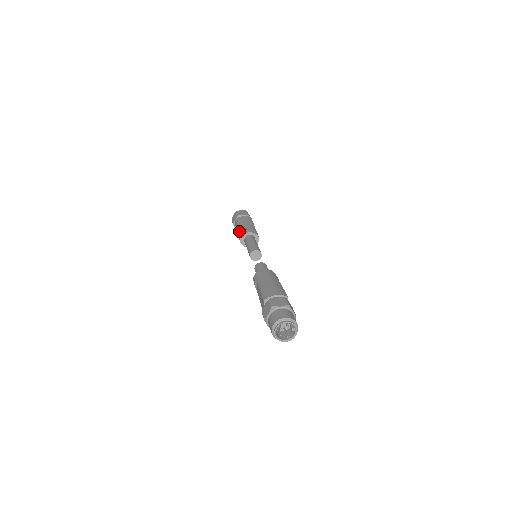
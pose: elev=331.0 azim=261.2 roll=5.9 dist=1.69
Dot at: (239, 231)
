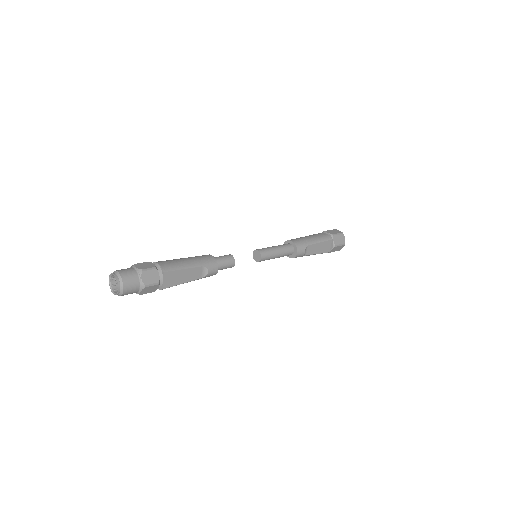
Dot at: occluded
